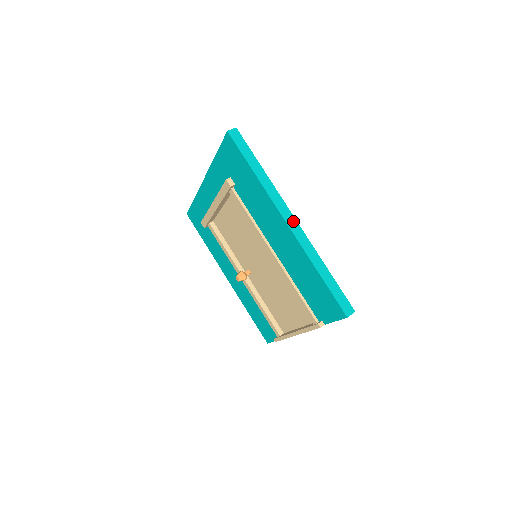
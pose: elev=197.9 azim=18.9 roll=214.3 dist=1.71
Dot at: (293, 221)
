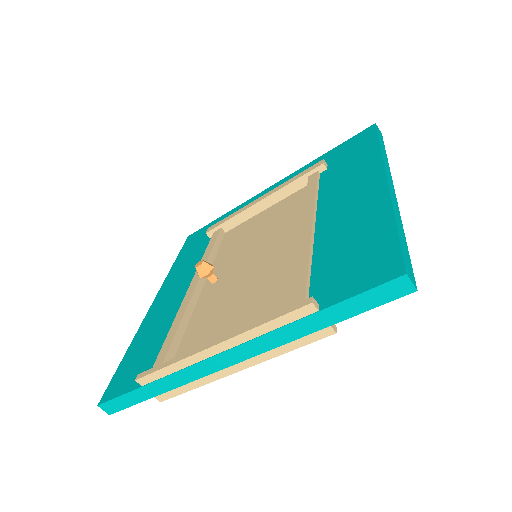
Dot at: (392, 186)
